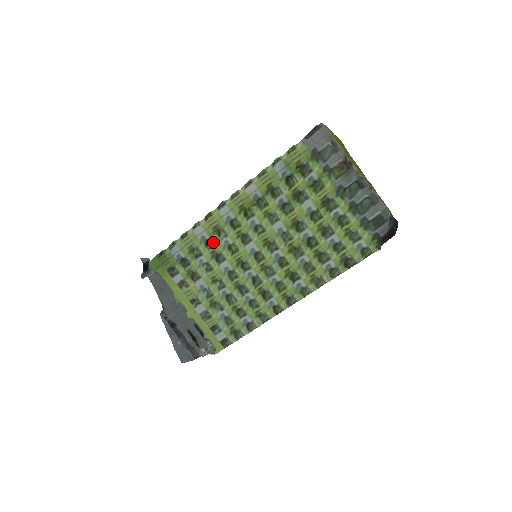
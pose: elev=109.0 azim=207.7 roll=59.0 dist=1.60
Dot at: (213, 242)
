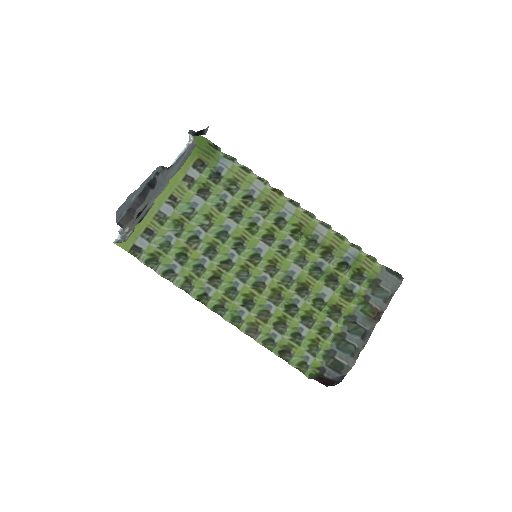
Dot at: (252, 204)
